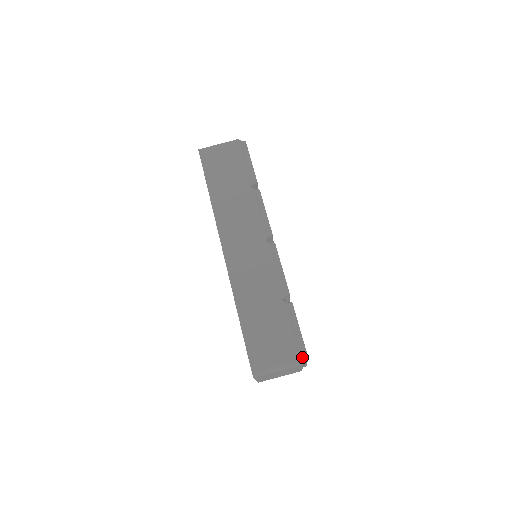
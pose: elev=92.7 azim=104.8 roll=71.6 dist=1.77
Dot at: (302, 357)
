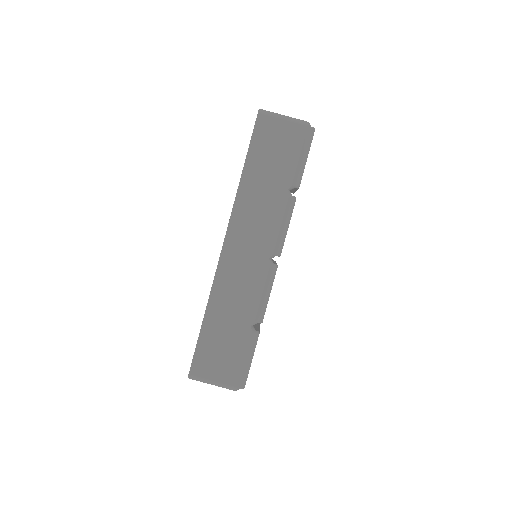
Dot at: (239, 386)
